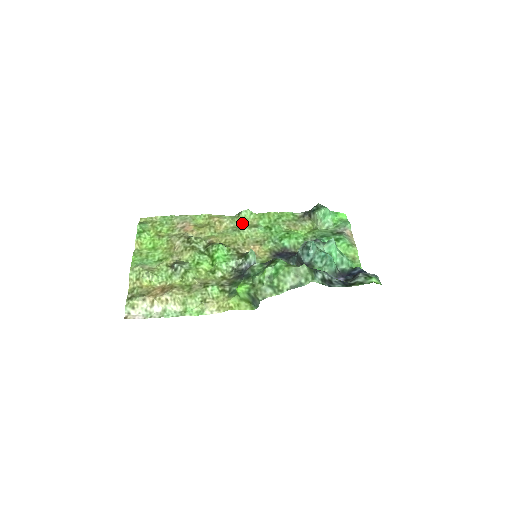
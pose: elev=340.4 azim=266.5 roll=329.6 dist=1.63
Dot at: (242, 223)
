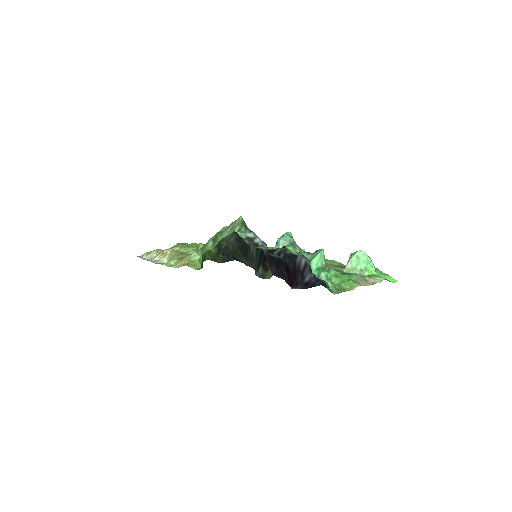
Dot at: occluded
